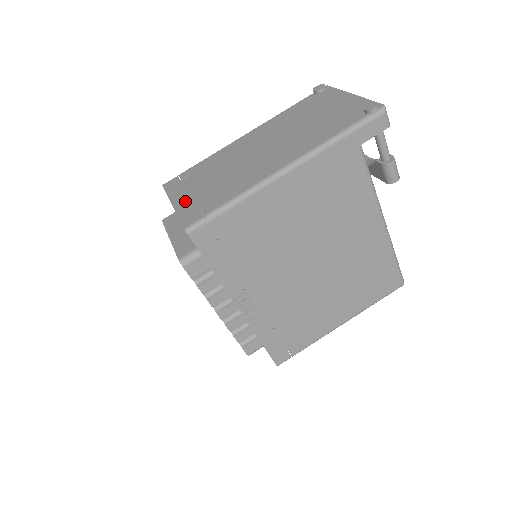
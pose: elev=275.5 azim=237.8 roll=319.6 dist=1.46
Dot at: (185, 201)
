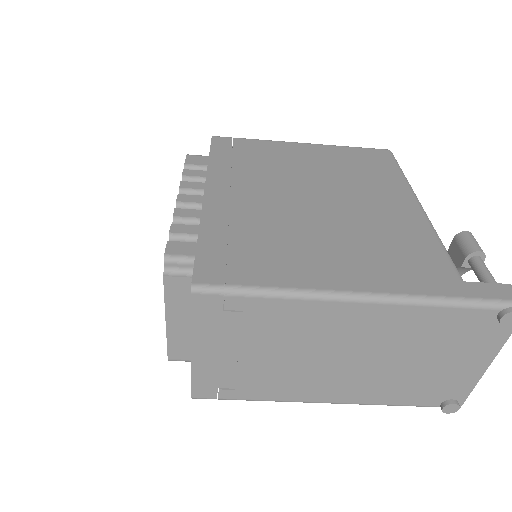
Dot at: (209, 362)
